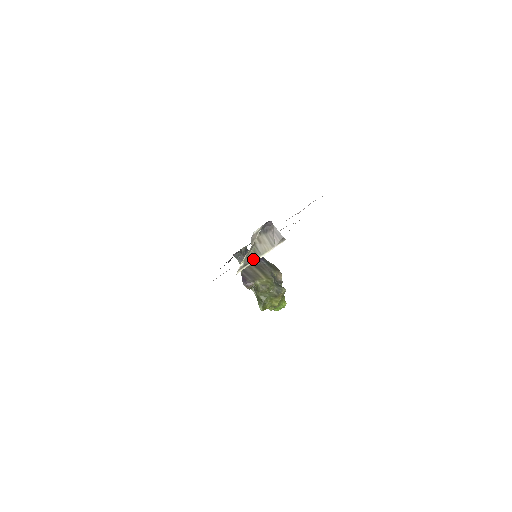
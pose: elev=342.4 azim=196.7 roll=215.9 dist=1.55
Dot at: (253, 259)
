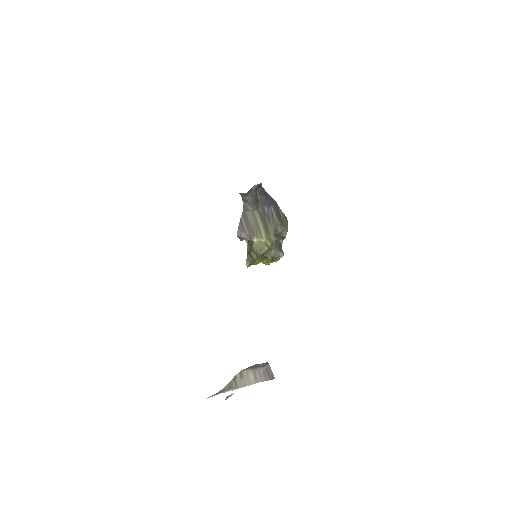
Dot at: (225, 391)
